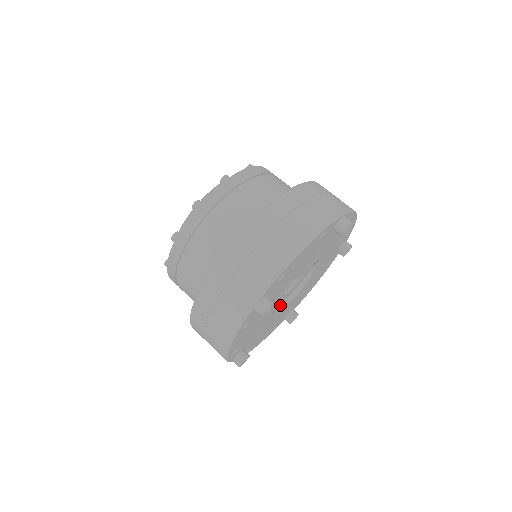
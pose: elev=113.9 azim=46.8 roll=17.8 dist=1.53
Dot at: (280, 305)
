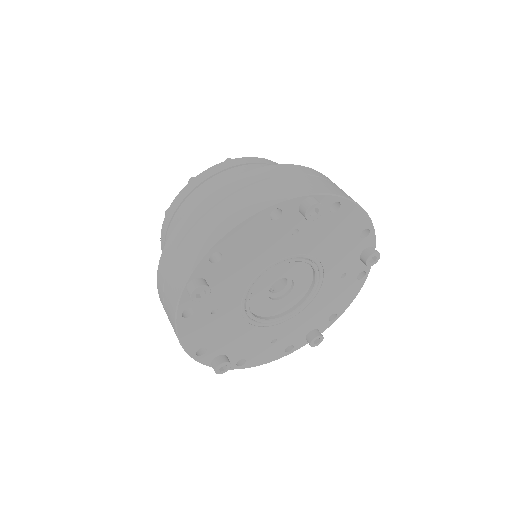
Dot at: (249, 308)
